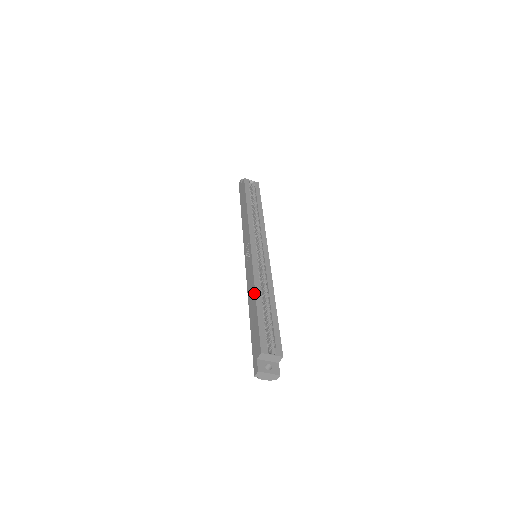
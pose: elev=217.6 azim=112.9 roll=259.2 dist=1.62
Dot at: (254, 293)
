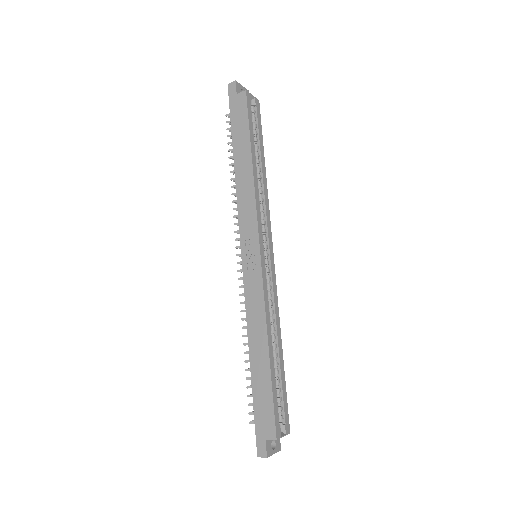
Dot at: (266, 340)
